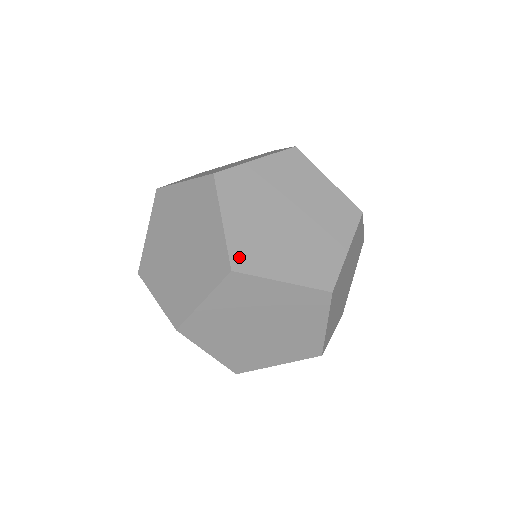
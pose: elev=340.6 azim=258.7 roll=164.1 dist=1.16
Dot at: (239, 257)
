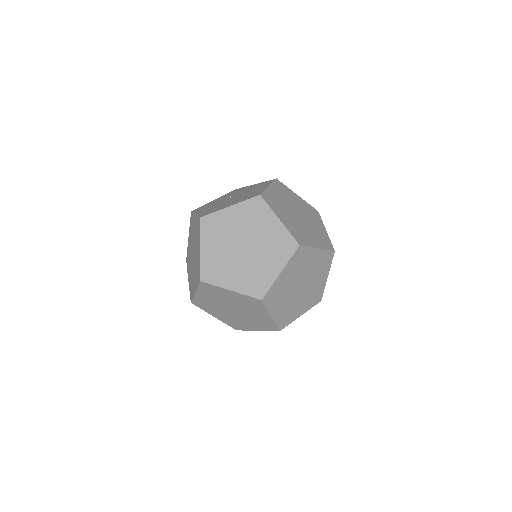
Dot at: (206, 273)
